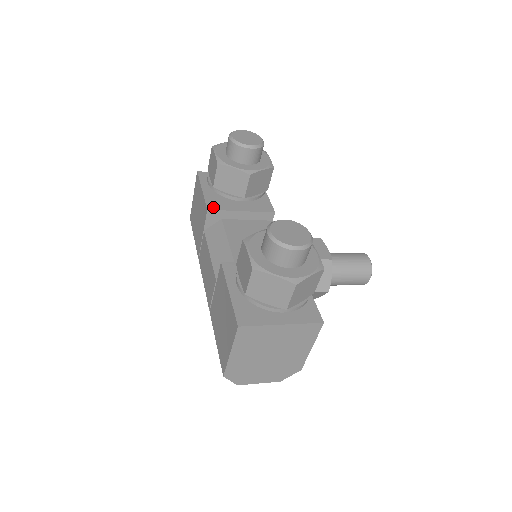
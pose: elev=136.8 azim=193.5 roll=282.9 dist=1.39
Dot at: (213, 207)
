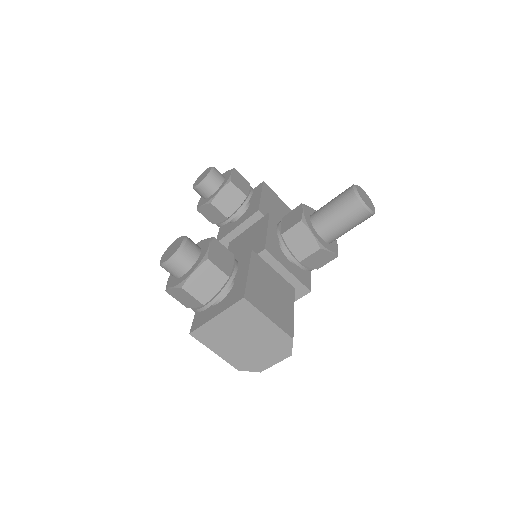
Dot at: (219, 239)
